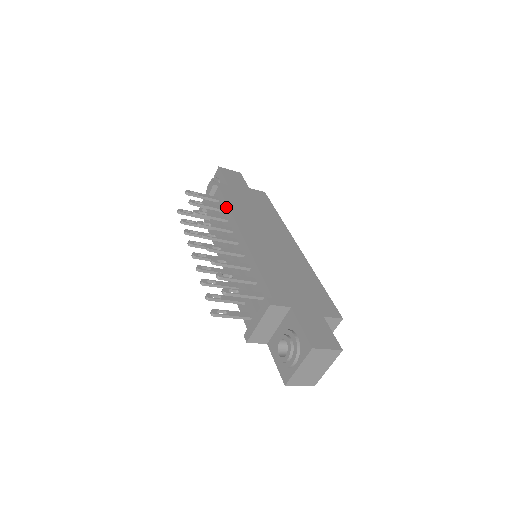
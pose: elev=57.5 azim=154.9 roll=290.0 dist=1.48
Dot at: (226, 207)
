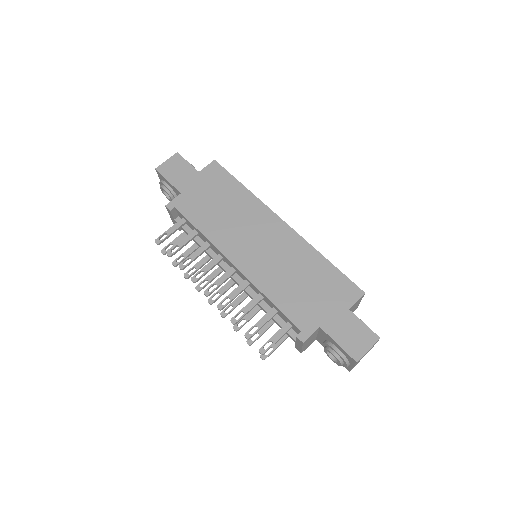
Dot at: (199, 233)
